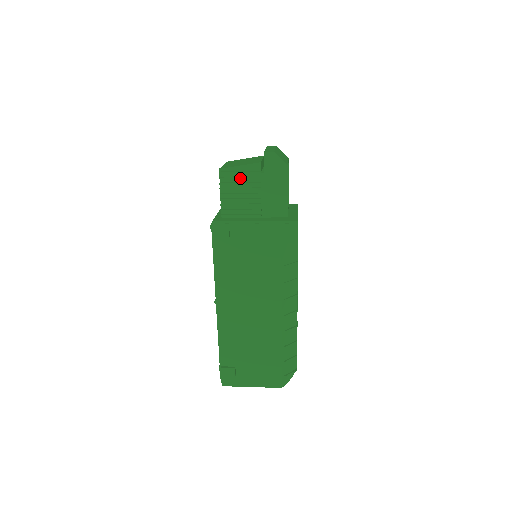
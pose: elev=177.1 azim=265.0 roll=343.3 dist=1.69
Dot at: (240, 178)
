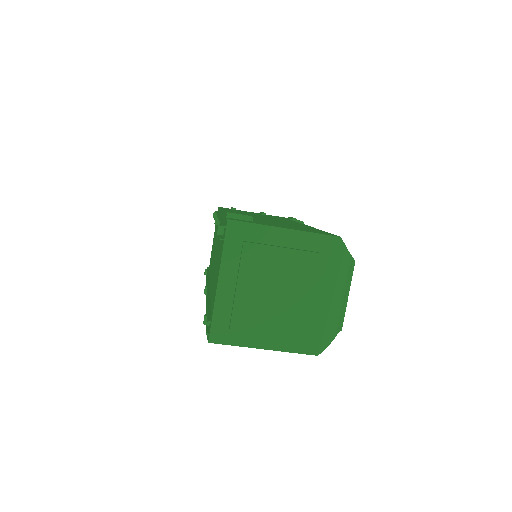
Dot at: occluded
